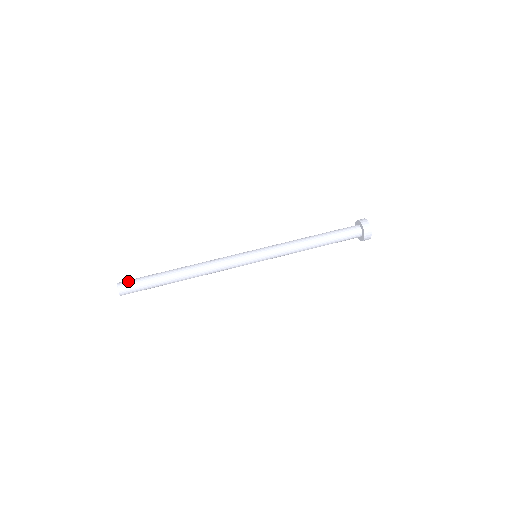
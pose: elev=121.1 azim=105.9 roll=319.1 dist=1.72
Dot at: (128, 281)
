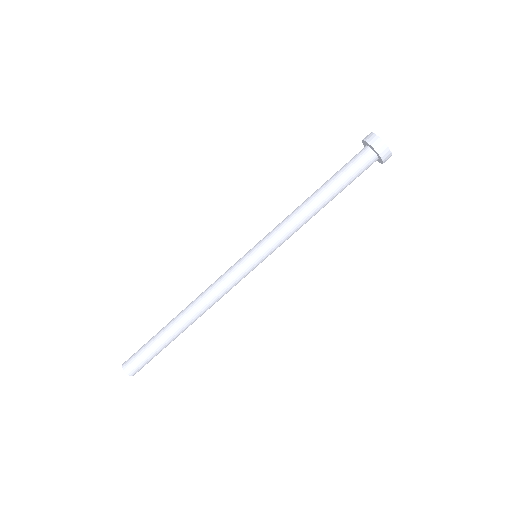
Dot at: (135, 365)
